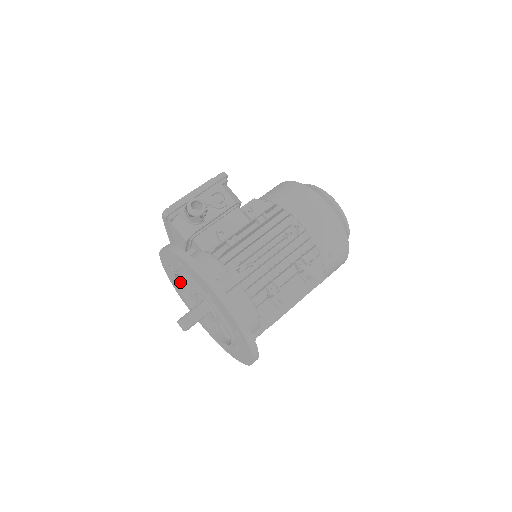
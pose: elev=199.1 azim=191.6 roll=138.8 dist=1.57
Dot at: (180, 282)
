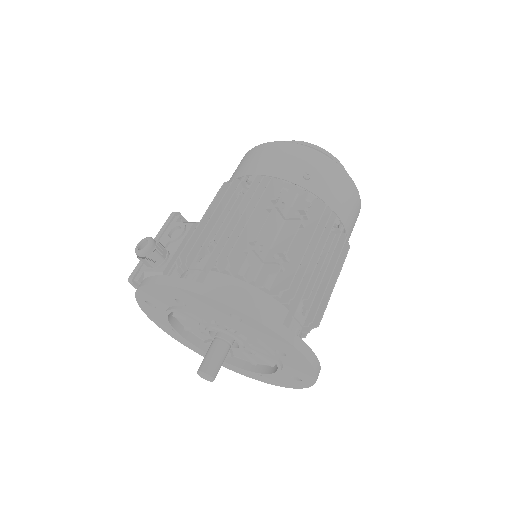
Dot at: (202, 344)
